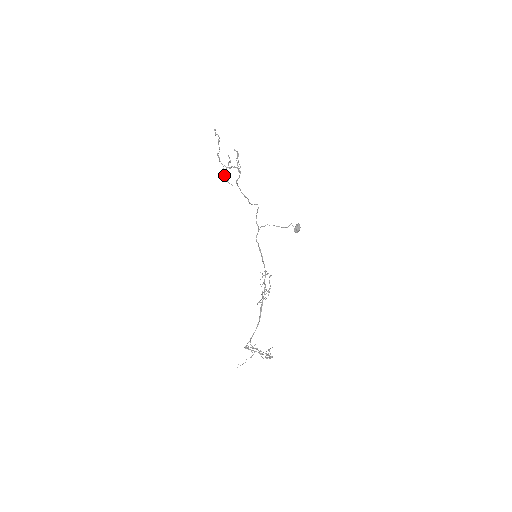
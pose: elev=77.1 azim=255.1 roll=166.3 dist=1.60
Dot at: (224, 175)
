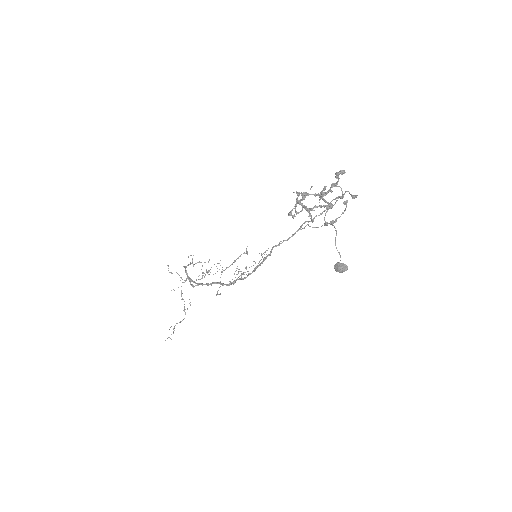
Dot at: (301, 192)
